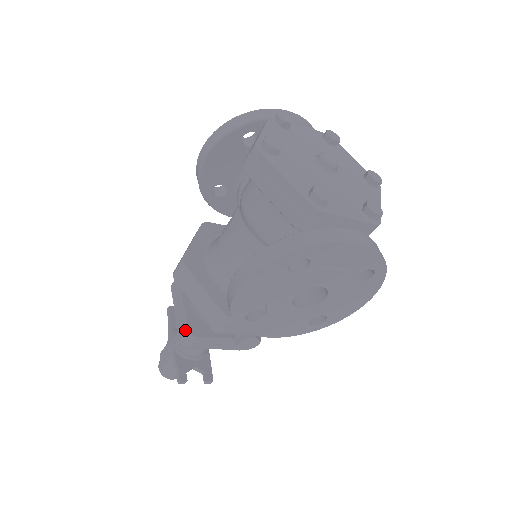
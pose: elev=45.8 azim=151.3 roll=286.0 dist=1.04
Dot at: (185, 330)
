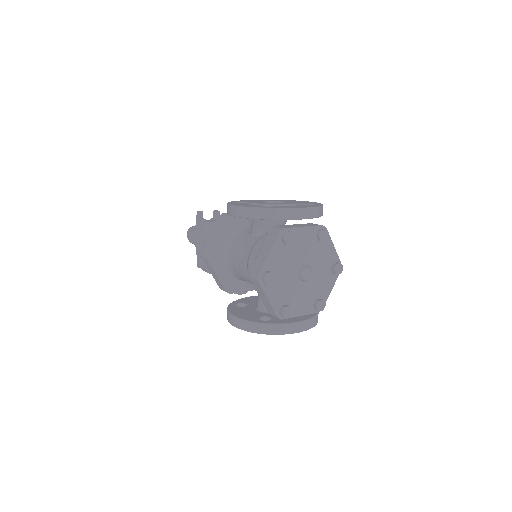
Dot at: (205, 268)
